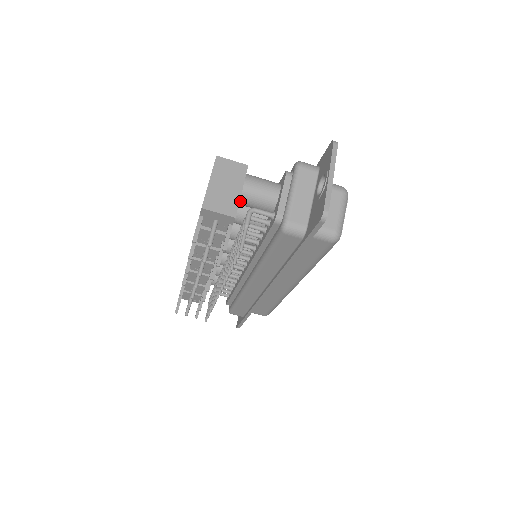
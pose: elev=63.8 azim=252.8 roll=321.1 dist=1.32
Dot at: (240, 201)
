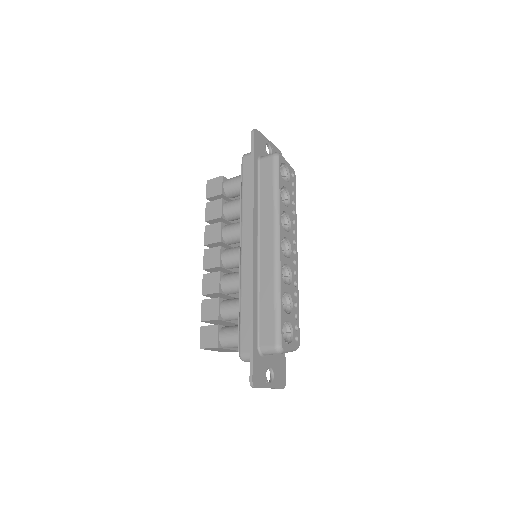
Dot at: occluded
